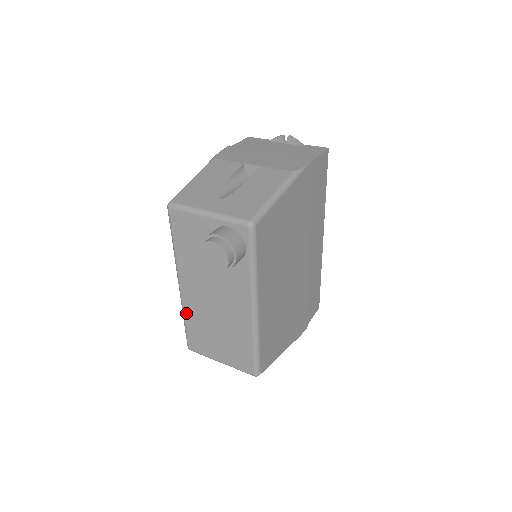
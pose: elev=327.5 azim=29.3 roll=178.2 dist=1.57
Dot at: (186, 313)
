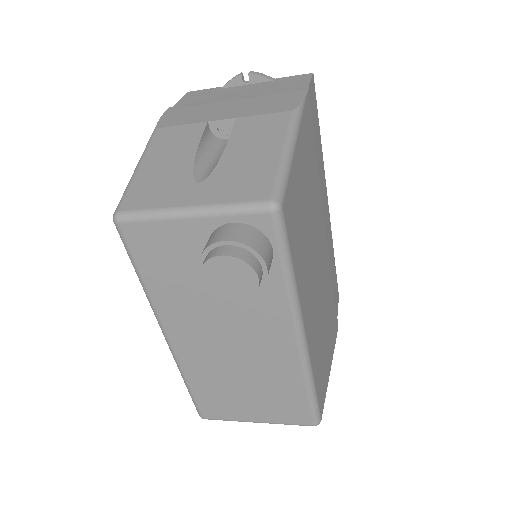
Dot at: (187, 373)
